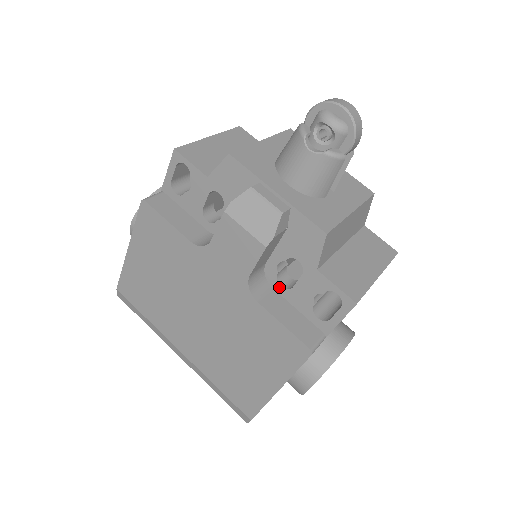
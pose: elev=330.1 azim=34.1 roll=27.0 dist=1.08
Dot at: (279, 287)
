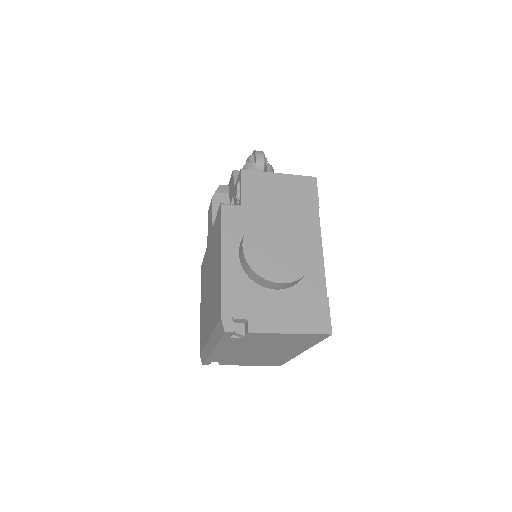
Dot at: occluded
